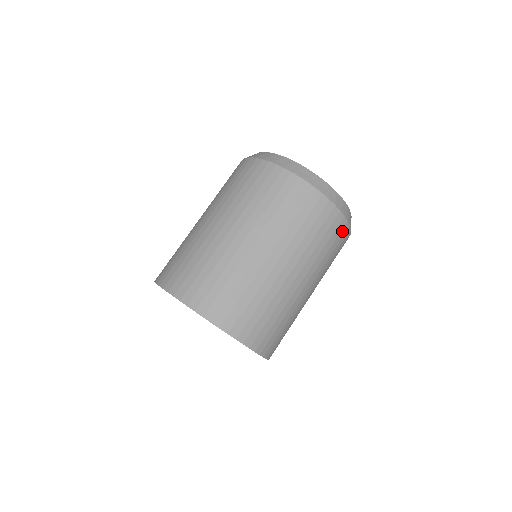
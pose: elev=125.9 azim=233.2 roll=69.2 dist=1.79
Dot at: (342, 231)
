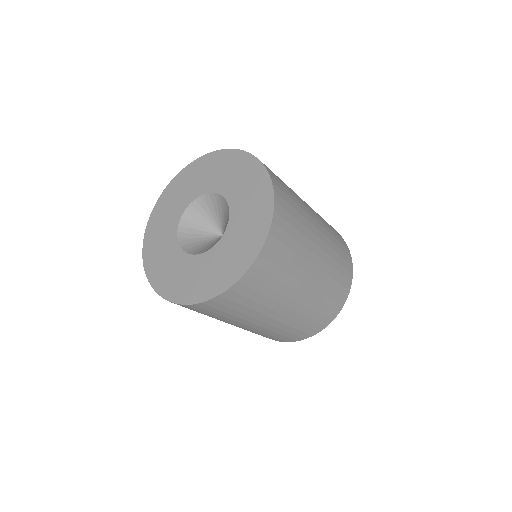
Dot at: (347, 257)
